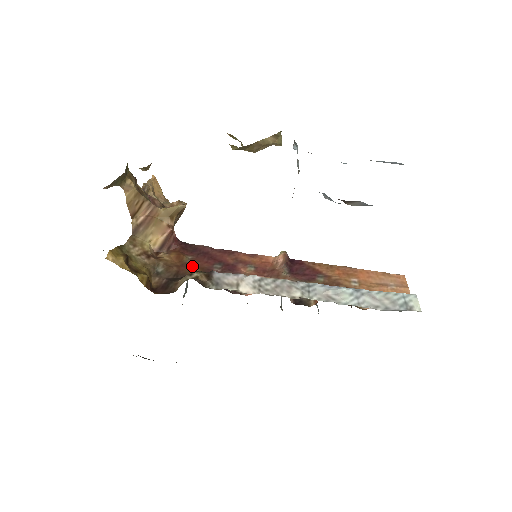
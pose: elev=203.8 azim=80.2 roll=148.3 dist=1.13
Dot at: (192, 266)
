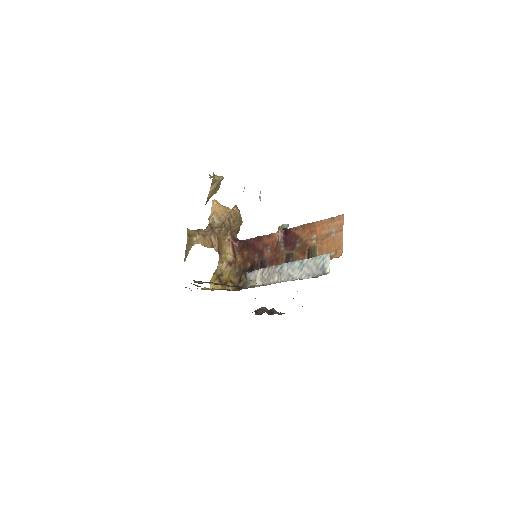
Dot at: (248, 261)
